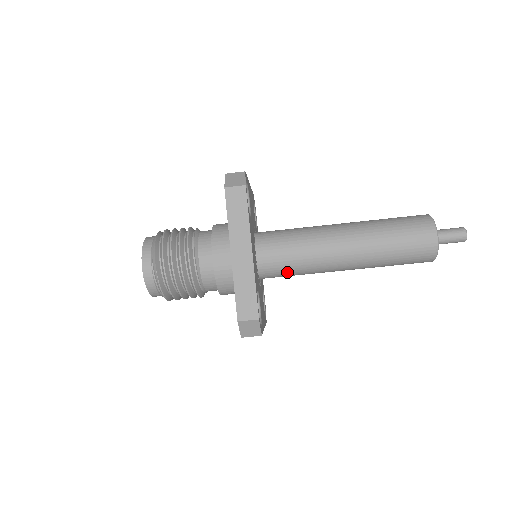
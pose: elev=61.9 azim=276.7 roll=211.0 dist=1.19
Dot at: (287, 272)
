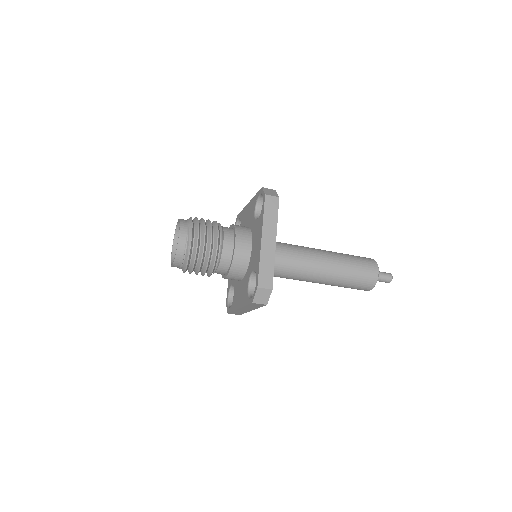
Dot at: (279, 271)
